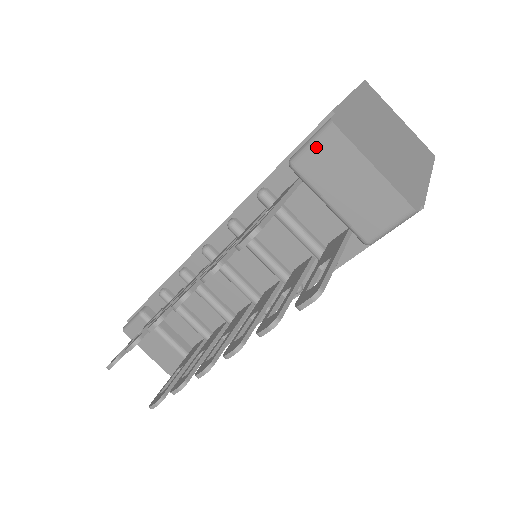
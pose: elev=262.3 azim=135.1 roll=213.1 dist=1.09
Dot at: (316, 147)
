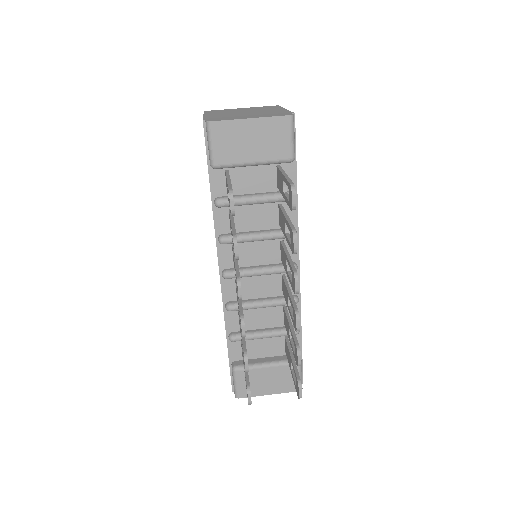
Dot at: (215, 142)
